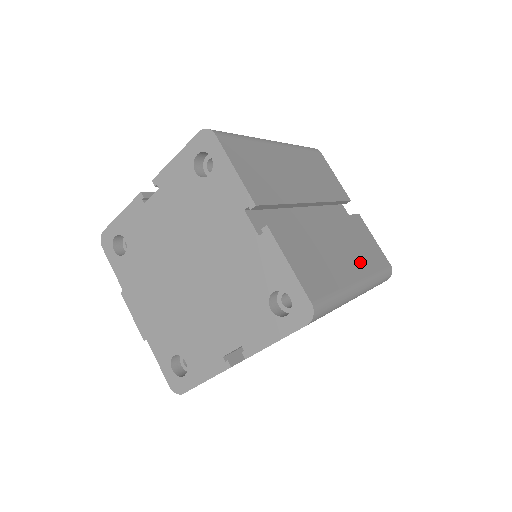
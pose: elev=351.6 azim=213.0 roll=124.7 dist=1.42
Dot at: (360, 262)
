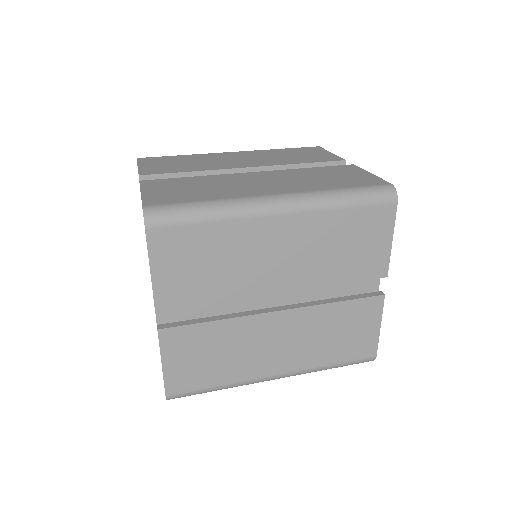
Dot at: (300, 186)
